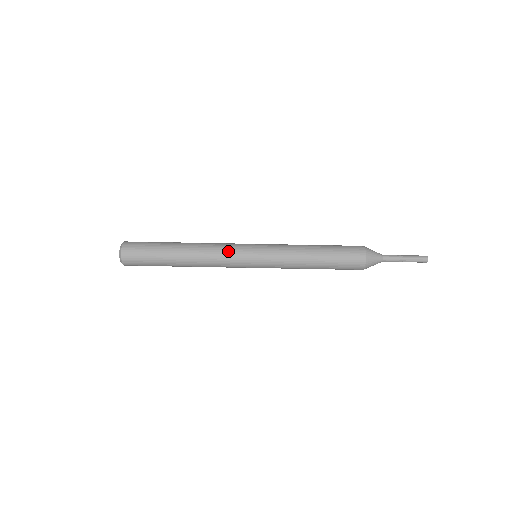
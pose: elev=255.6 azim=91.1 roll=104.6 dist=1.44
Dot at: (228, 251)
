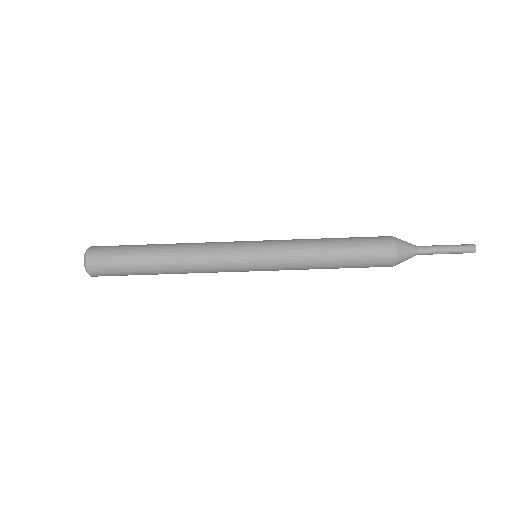
Dot at: (220, 255)
